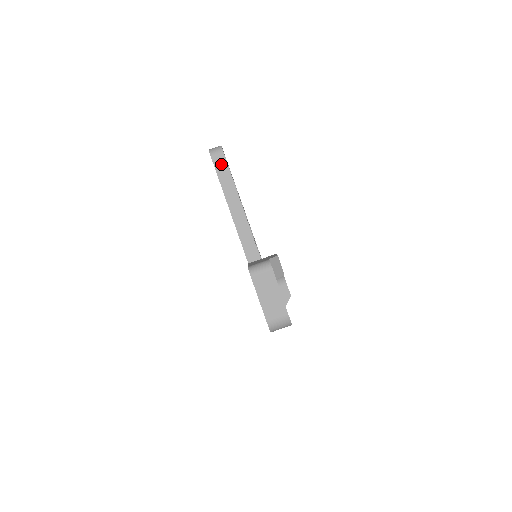
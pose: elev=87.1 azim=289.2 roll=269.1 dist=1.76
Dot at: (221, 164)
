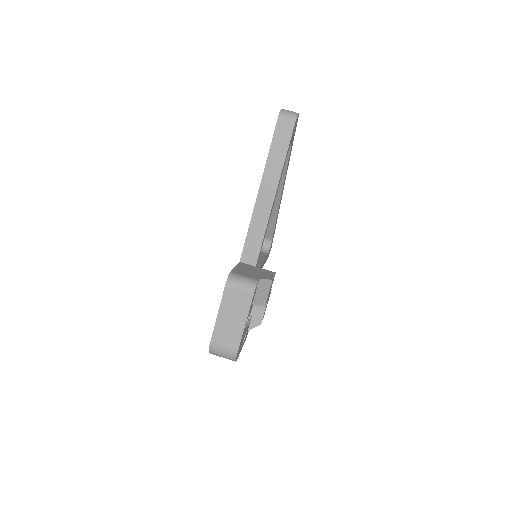
Dot at: (283, 135)
